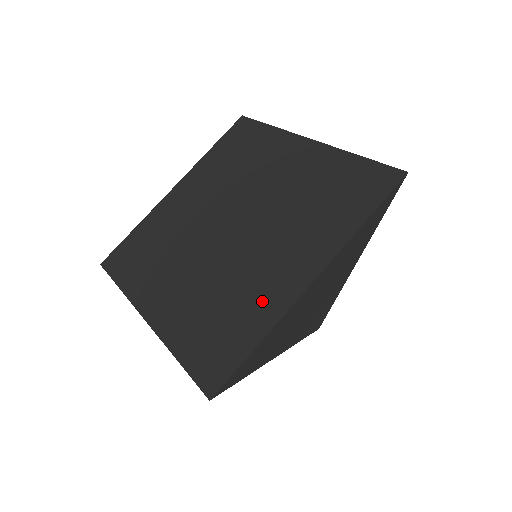
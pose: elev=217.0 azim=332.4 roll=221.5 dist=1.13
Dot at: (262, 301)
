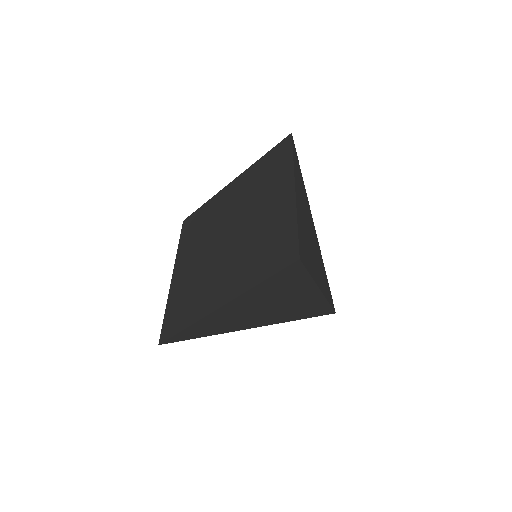
Dot at: (279, 217)
